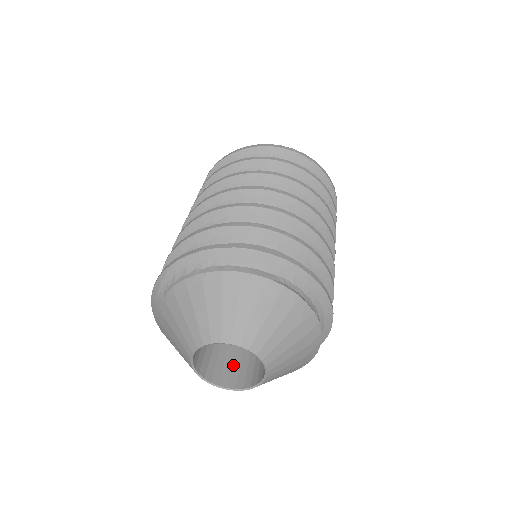
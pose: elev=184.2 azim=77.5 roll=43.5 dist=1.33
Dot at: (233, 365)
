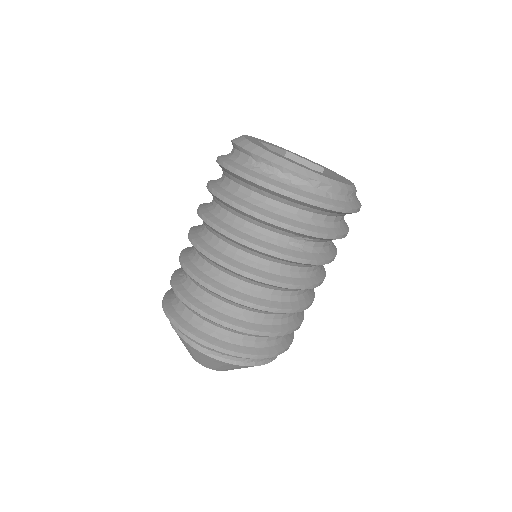
Dot at: occluded
